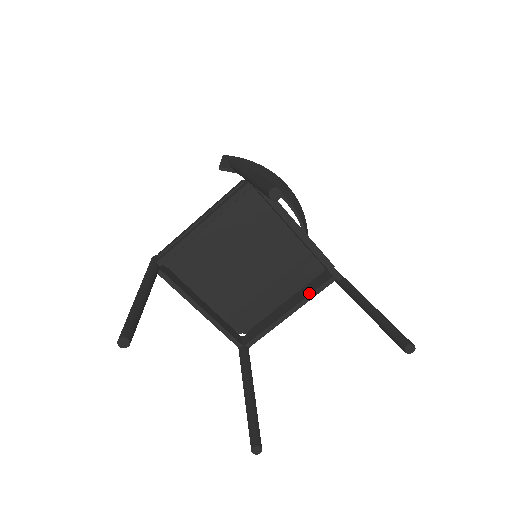
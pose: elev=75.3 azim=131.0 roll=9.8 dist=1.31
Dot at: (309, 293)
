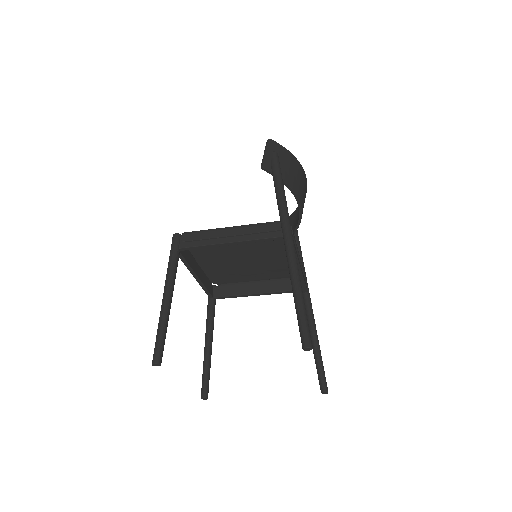
Dot at: (279, 290)
